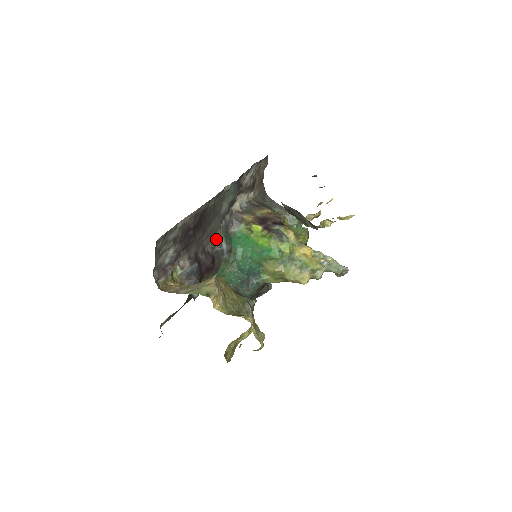
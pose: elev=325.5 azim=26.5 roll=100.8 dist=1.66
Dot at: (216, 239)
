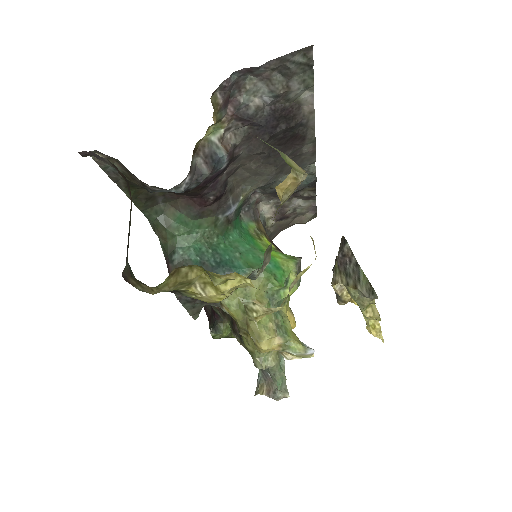
Dot at: (239, 190)
